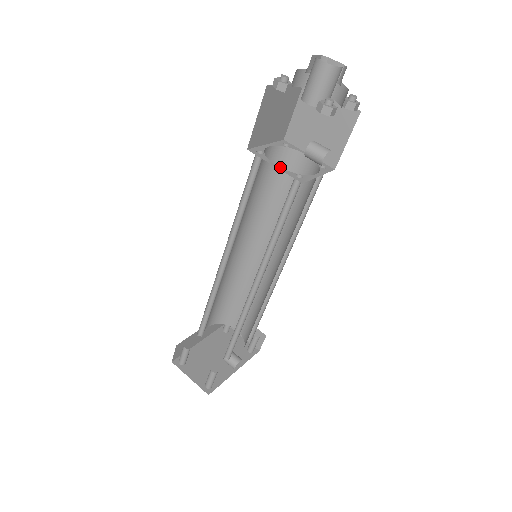
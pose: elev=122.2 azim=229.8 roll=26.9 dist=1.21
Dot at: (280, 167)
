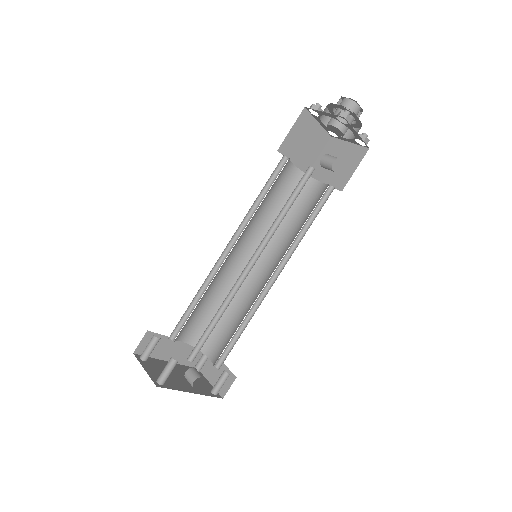
Dot at: occluded
